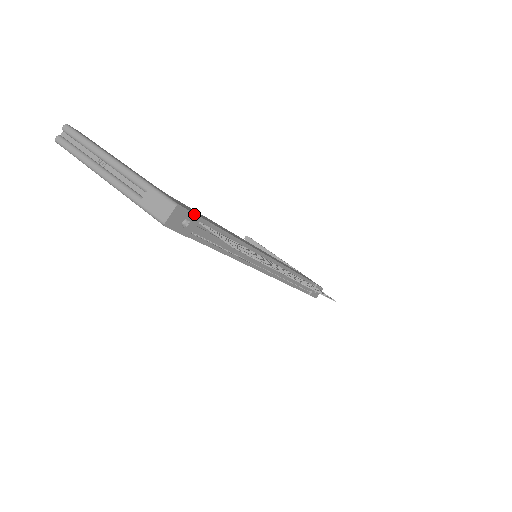
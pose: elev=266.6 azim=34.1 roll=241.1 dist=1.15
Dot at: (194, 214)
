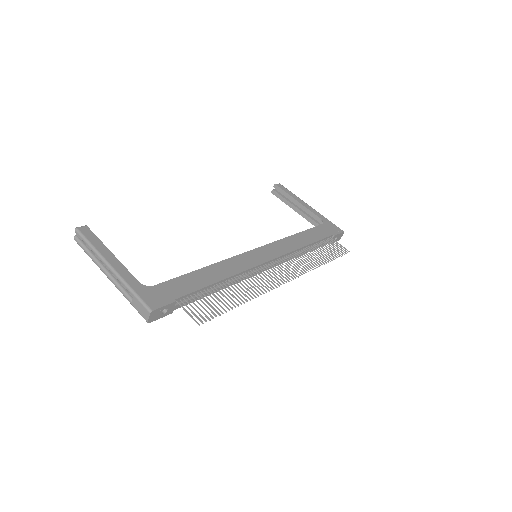
Dot at: (168, 304)
